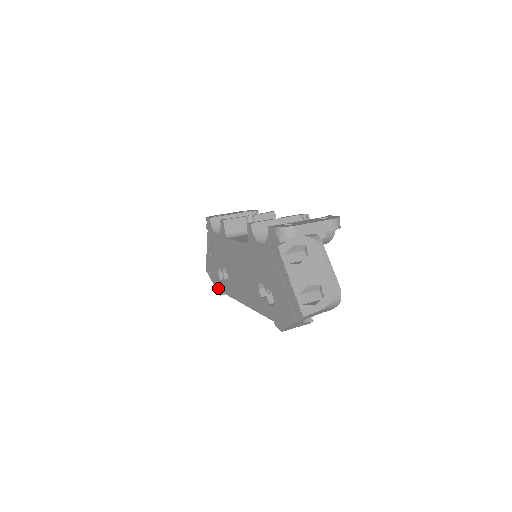
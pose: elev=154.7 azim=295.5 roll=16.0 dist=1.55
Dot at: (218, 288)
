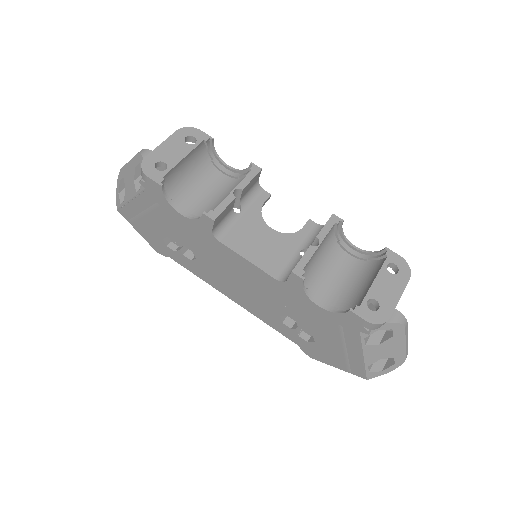
Dot at: (155, 246)
